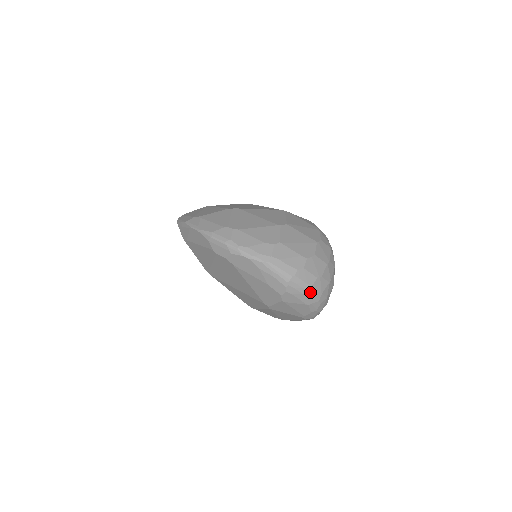
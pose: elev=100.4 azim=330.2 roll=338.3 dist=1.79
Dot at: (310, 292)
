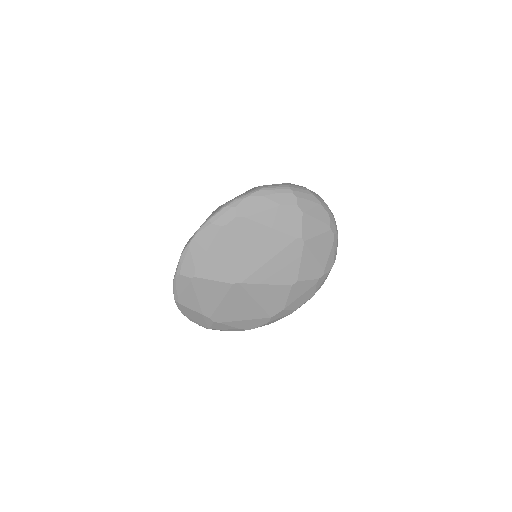
Dot at: (310, 192)
